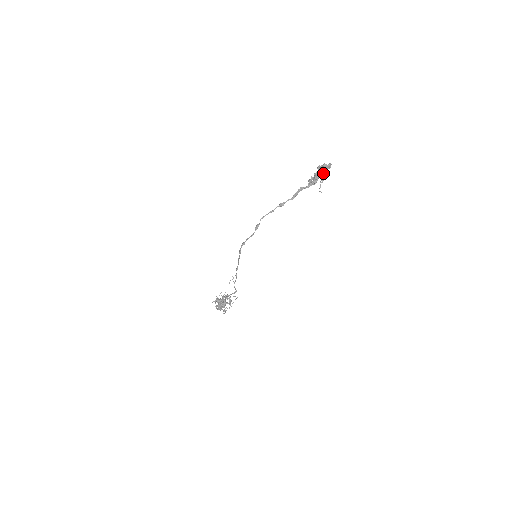
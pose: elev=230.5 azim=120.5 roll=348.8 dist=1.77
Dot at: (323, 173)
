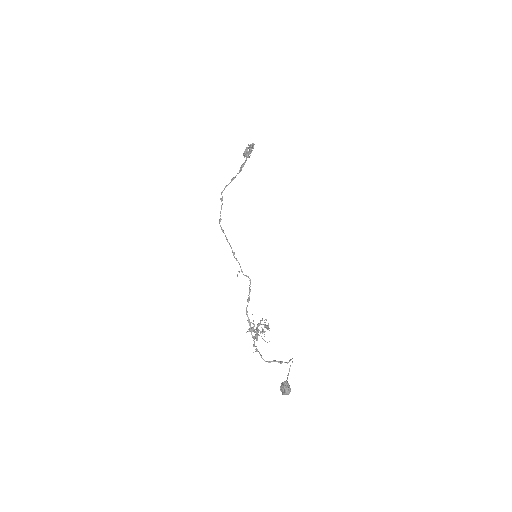
Dot at: (249, 146)
